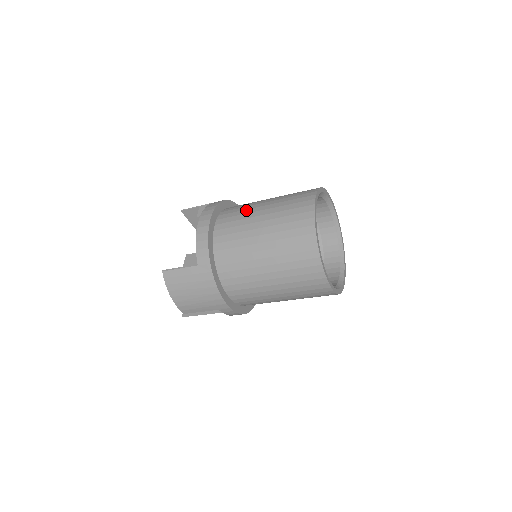
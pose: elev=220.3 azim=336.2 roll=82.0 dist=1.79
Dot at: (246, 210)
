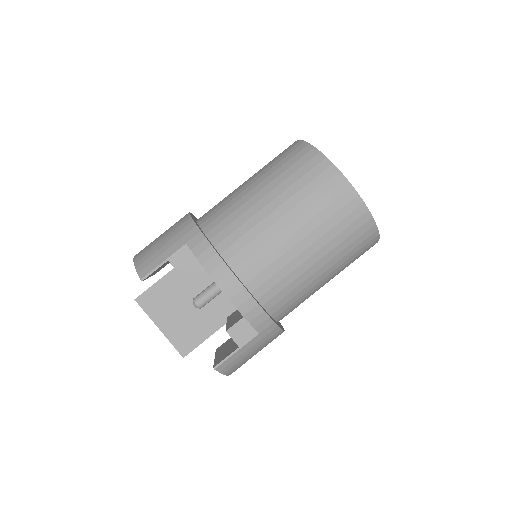
Dot at: (262, 235)
